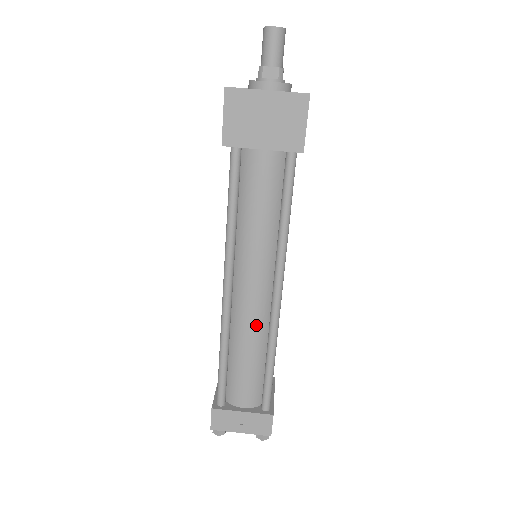
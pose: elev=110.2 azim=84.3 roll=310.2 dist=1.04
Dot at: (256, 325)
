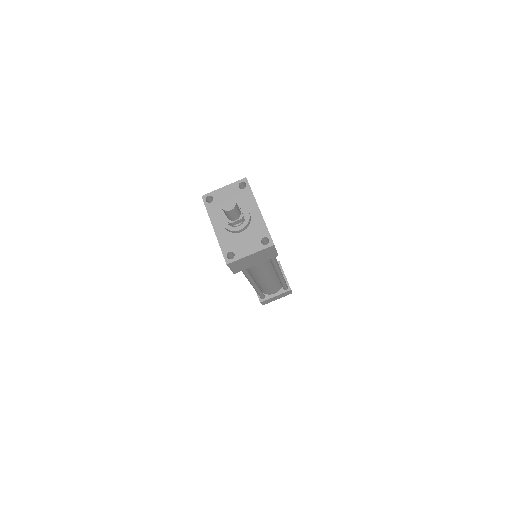
Dot at: (270, 279)
